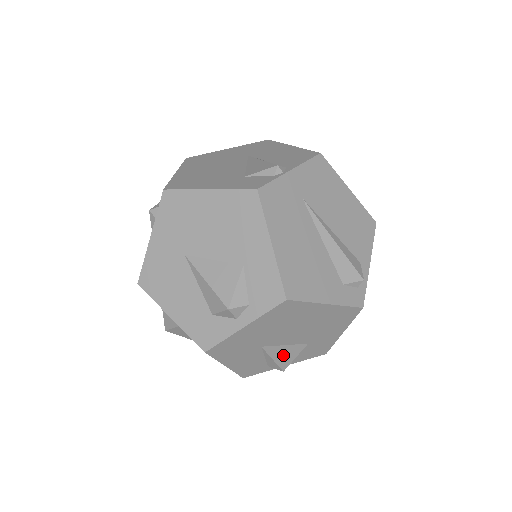
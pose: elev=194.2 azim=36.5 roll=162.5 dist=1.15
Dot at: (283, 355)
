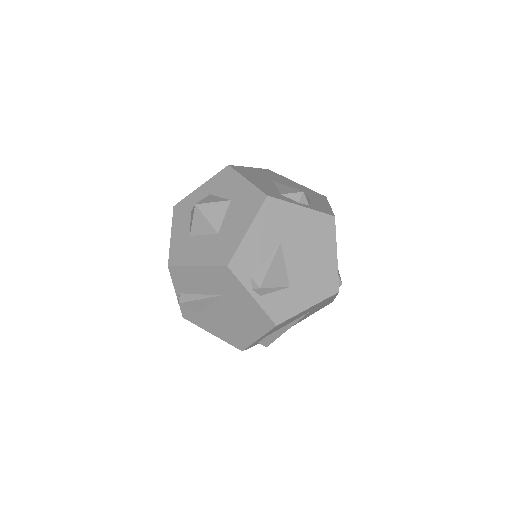
Dot at: (276, 272)
